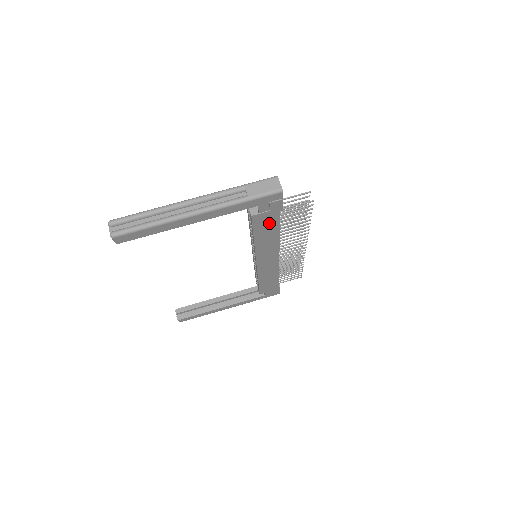
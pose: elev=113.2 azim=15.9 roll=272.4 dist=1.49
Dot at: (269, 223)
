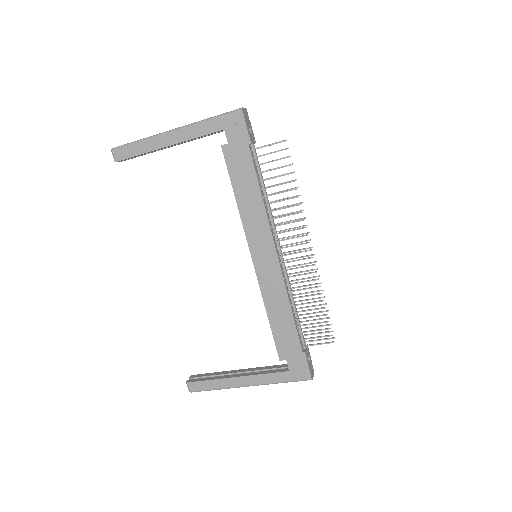
Dot at: (243, 166)
